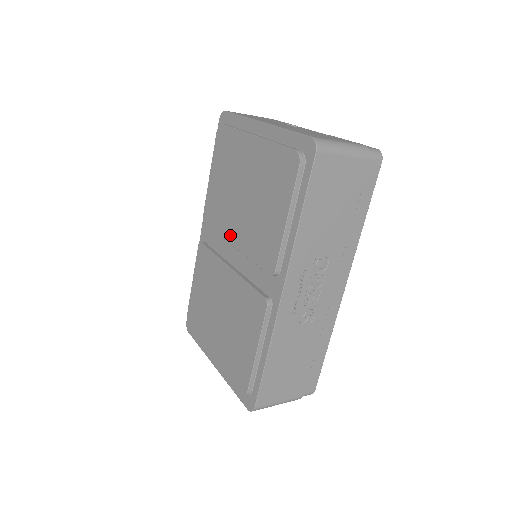
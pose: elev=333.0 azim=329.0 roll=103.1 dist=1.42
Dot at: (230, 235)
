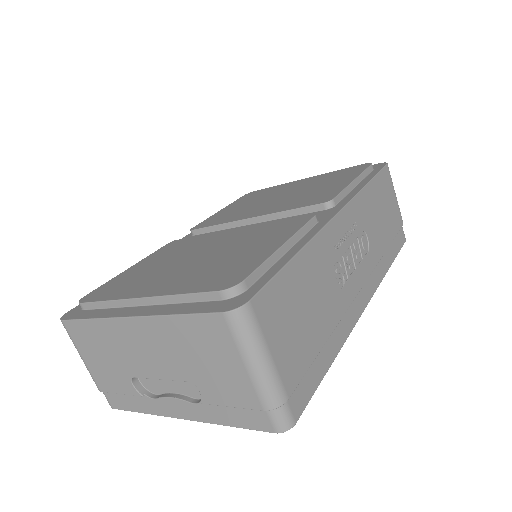
Dot at: (247, 215)
